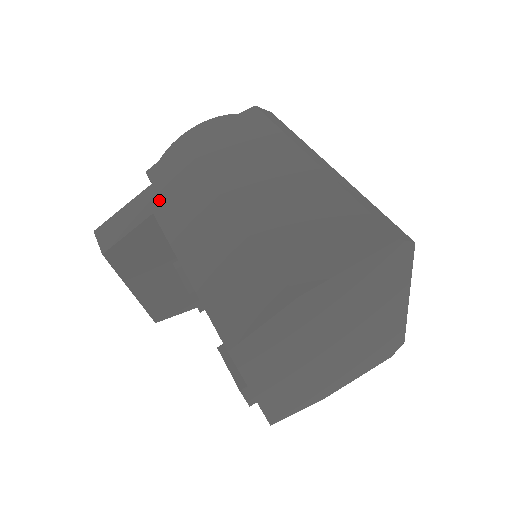
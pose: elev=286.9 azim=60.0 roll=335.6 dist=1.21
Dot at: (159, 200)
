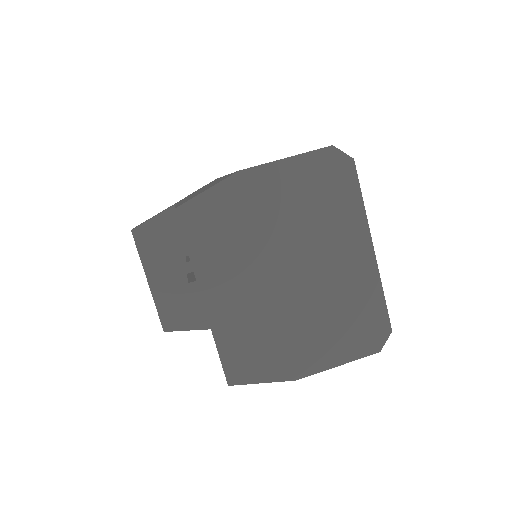
Dot at: (184, 198)
